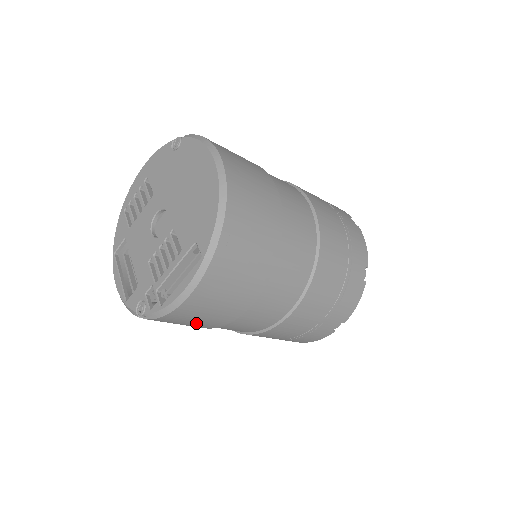
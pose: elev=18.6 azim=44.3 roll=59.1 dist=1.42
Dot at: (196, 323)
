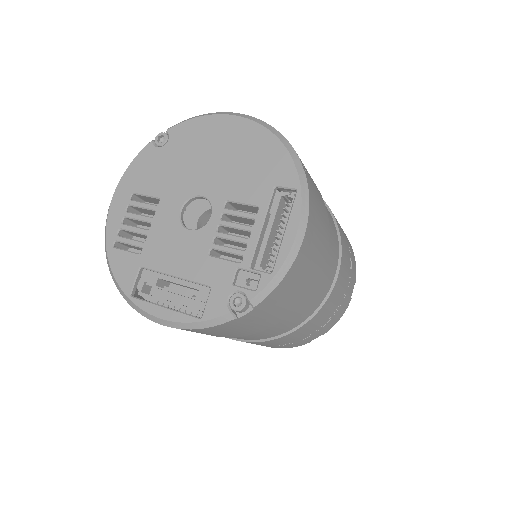
Dot at: (290, 299)
